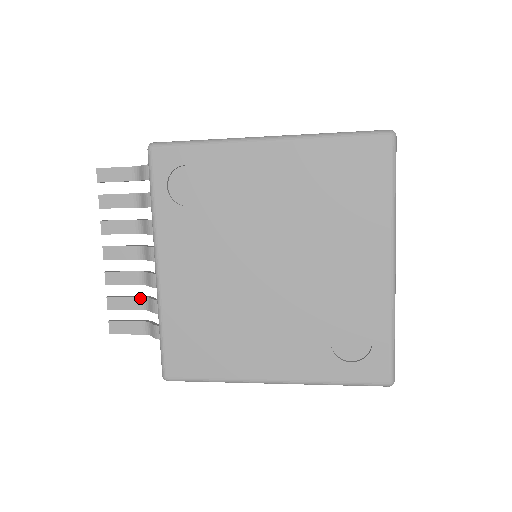
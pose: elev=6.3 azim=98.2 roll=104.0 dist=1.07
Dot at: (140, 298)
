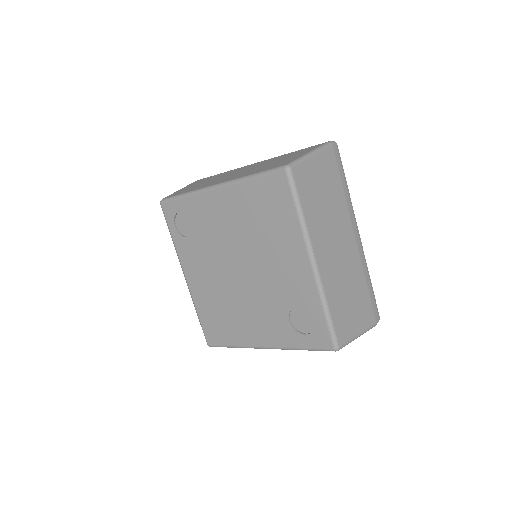
Dot at: occluded
